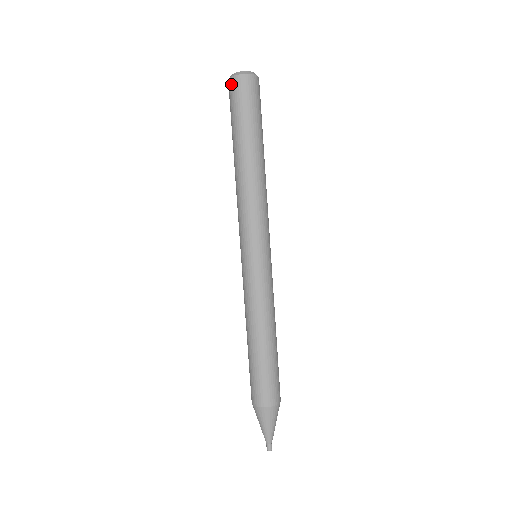
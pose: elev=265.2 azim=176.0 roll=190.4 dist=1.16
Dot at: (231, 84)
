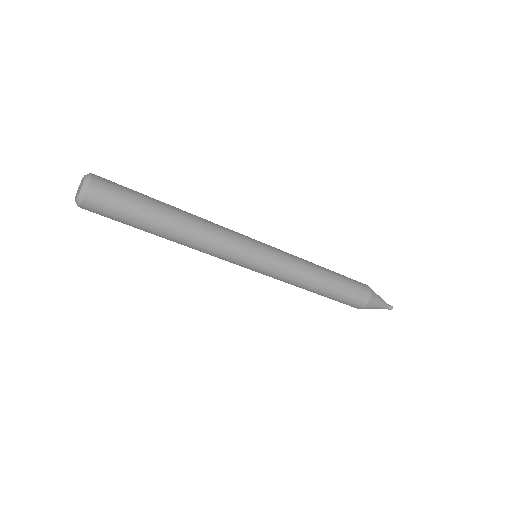
Dot at: occluded
